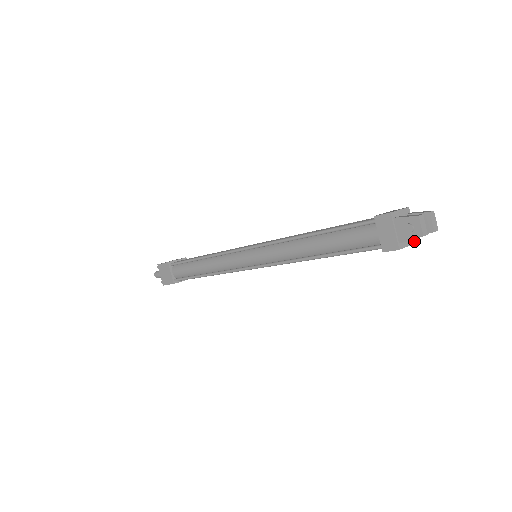
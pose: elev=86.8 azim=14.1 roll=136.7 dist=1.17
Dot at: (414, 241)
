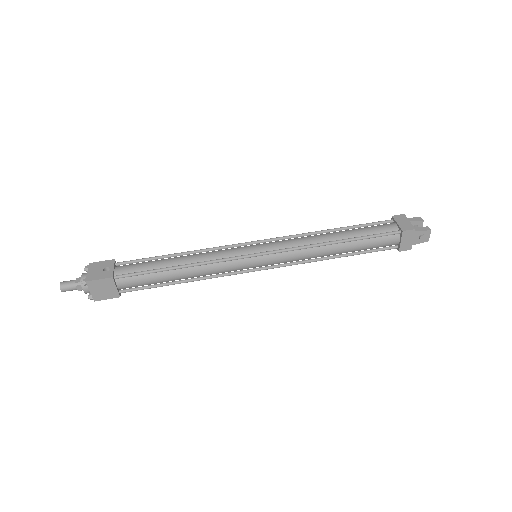
Dot at: occluded
